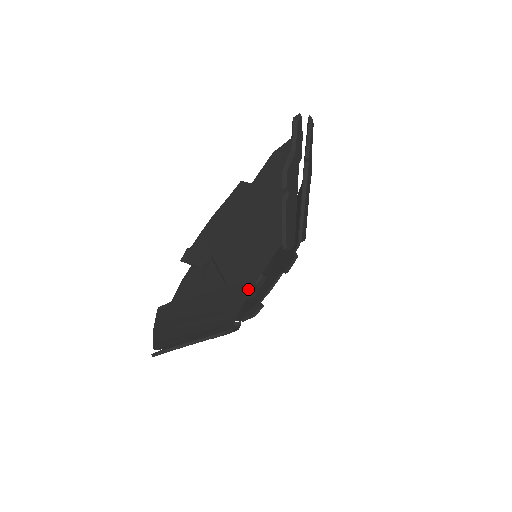
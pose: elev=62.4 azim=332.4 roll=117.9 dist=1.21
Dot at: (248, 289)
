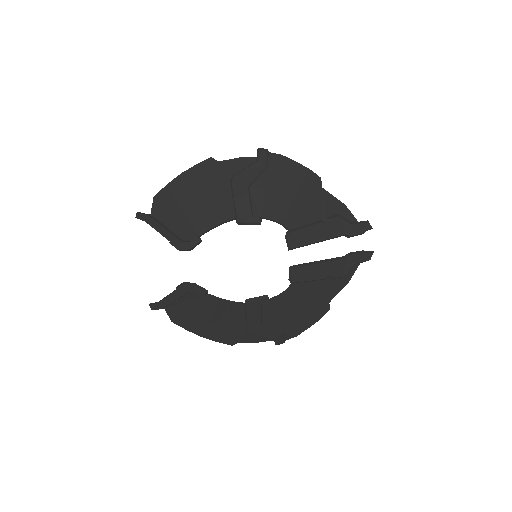
Dot at: (246, 211)
